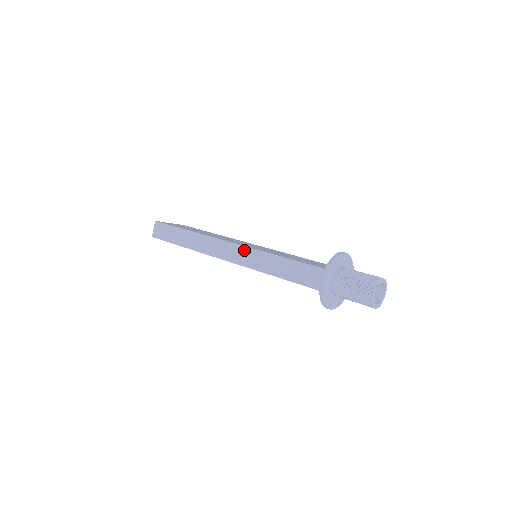
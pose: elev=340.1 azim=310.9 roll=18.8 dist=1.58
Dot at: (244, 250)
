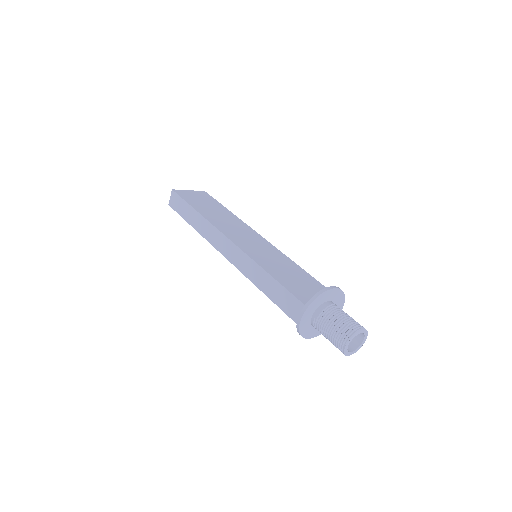
Dot at: (240, 254)
